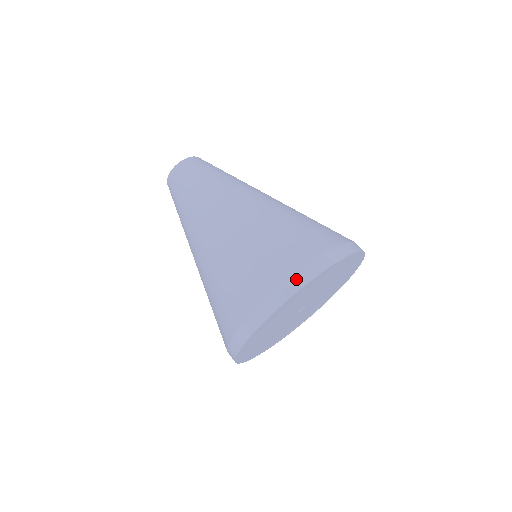
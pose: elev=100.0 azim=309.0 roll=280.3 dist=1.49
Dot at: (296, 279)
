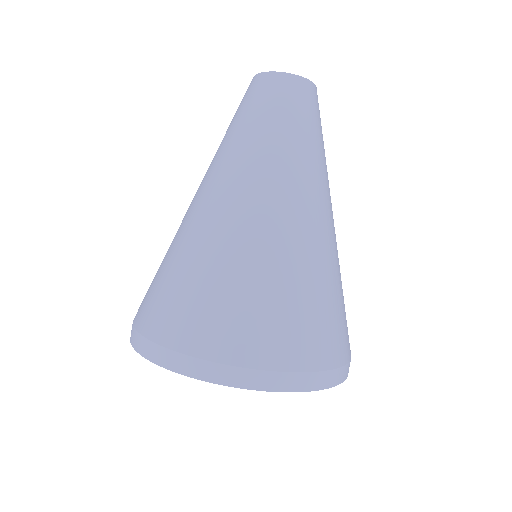
Dot at: (261, 376)
